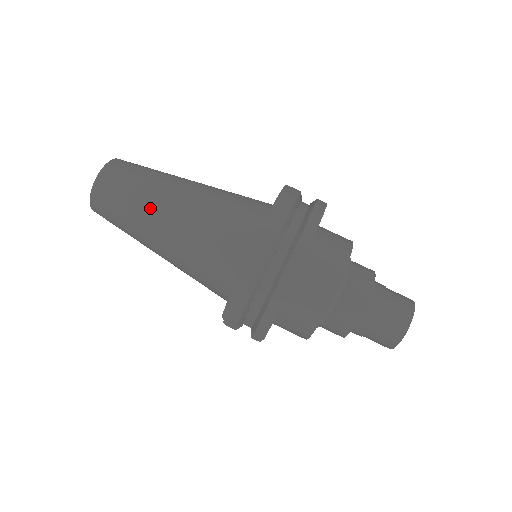
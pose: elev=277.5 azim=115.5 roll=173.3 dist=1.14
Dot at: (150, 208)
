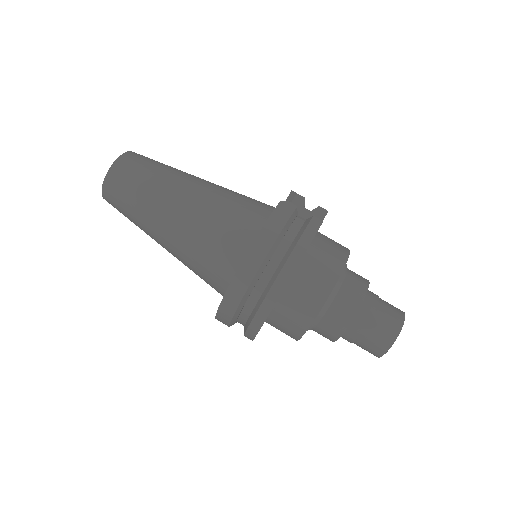
Dot at: (149, 223)
